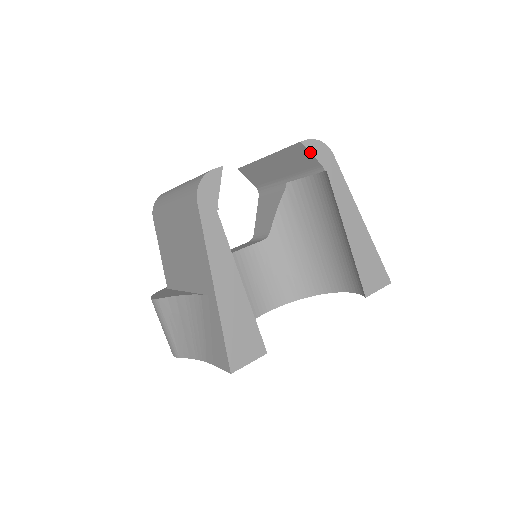
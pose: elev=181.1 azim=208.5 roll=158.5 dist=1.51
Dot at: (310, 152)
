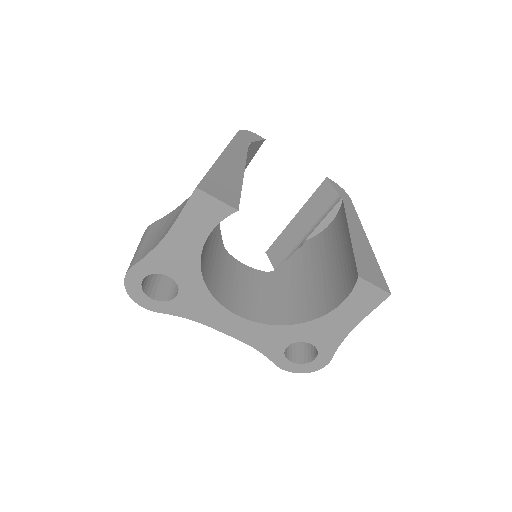
Dot at: (332, 185)
